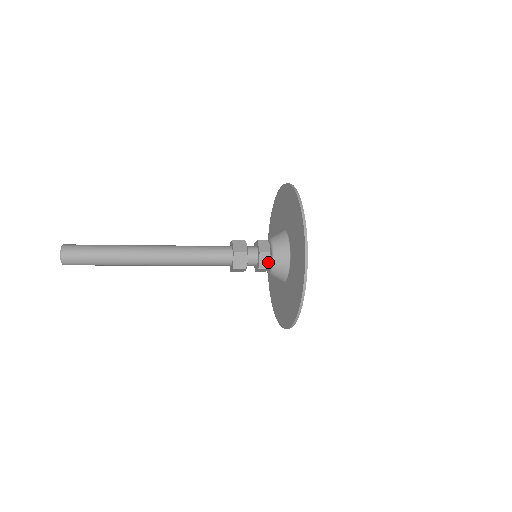
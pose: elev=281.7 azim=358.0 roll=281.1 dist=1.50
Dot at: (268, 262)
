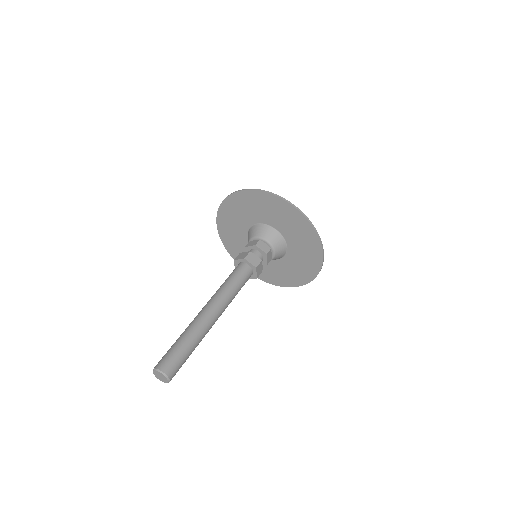
Dot at: (266, 246)
